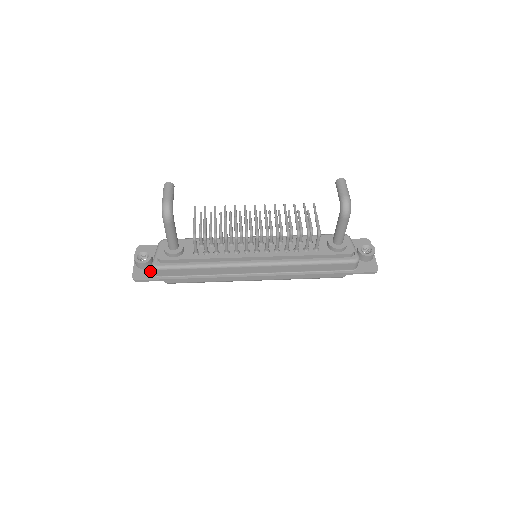
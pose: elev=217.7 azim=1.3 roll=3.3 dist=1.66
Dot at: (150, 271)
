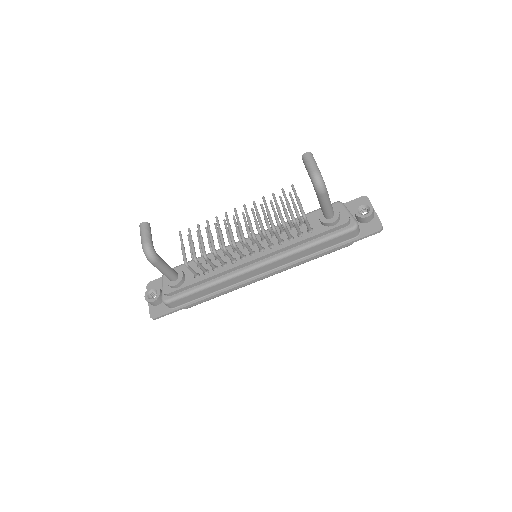
Dot at: (164, 305)
